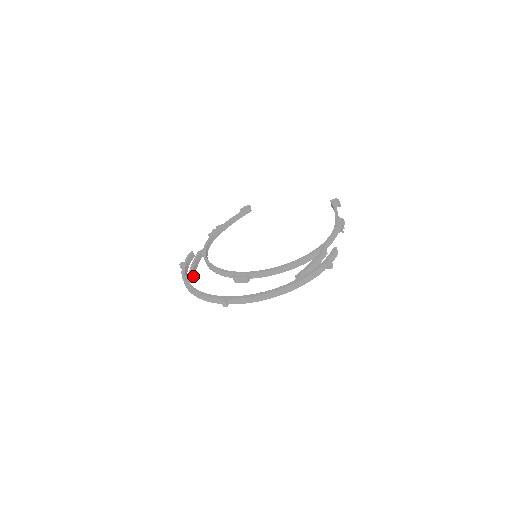
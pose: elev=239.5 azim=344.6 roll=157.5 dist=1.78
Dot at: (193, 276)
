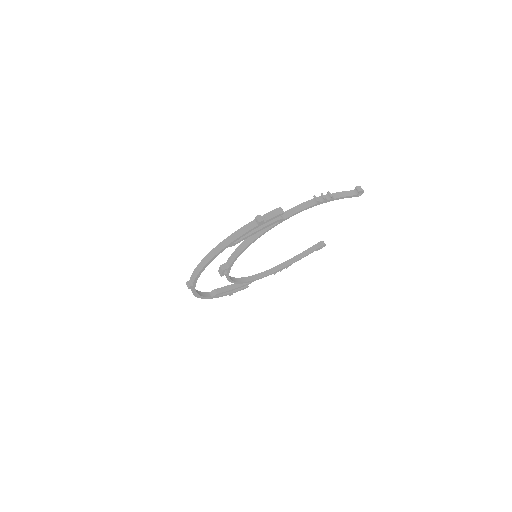
Dot at: (219, 291)
